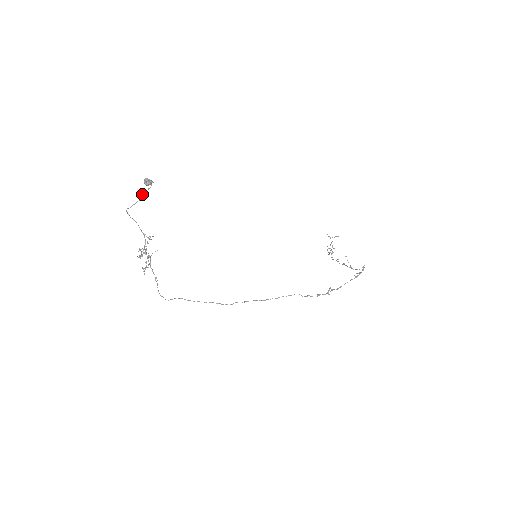
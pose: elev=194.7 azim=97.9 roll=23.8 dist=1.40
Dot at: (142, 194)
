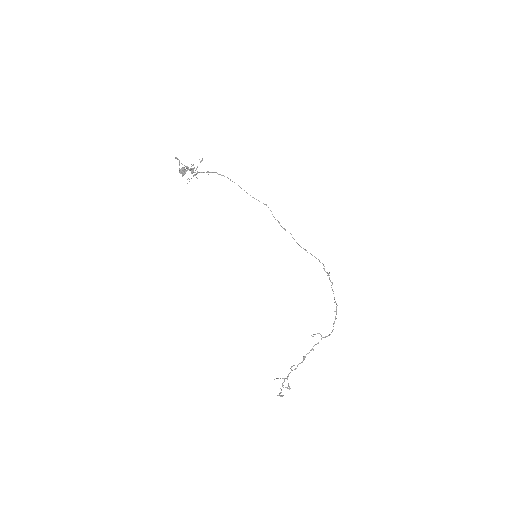
Dot at: (179, 170)
